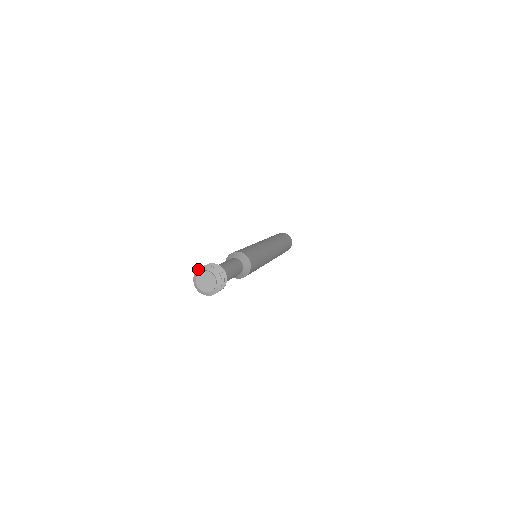
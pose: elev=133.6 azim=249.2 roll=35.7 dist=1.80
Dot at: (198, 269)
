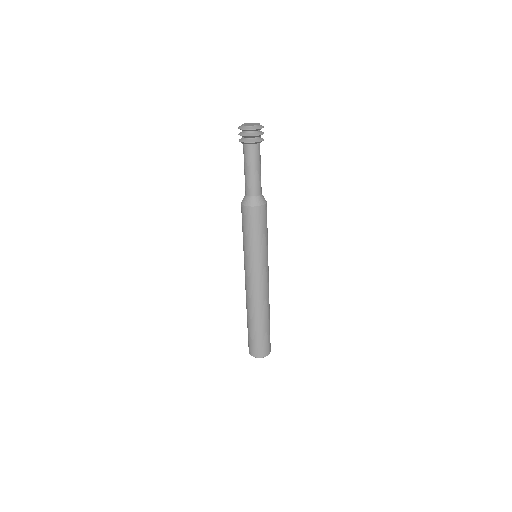
Dot at: occluded
